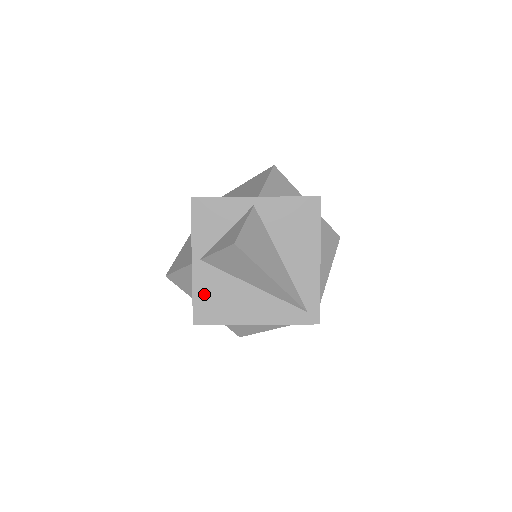
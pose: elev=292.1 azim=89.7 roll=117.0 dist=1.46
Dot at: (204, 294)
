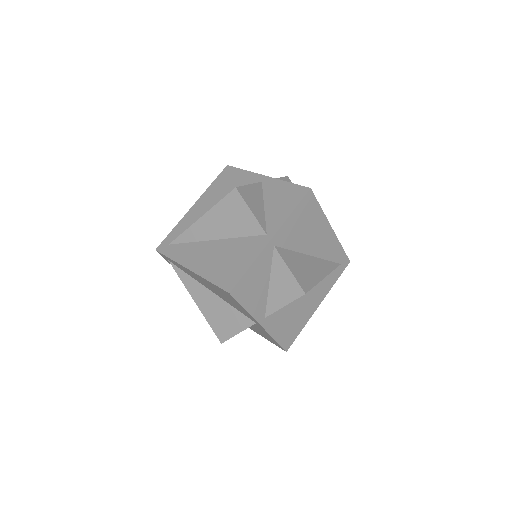
Dot at: (281, 331)
